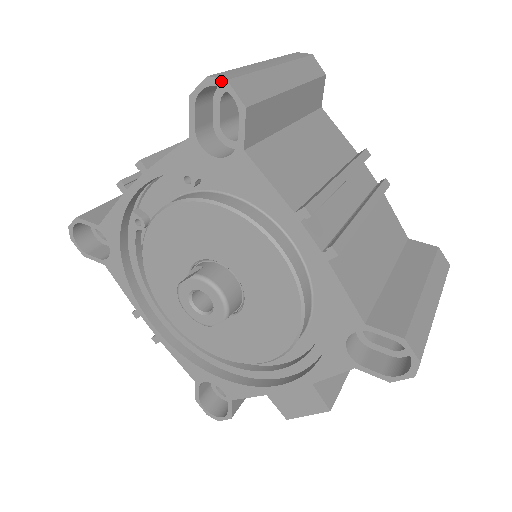
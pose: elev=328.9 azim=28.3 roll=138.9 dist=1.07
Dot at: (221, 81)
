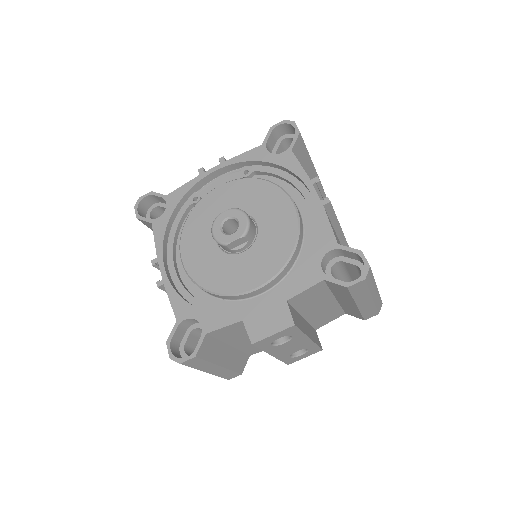
Dot at: (291, 122)
